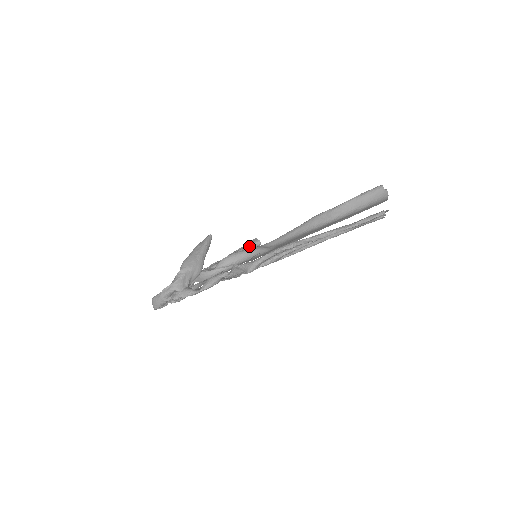
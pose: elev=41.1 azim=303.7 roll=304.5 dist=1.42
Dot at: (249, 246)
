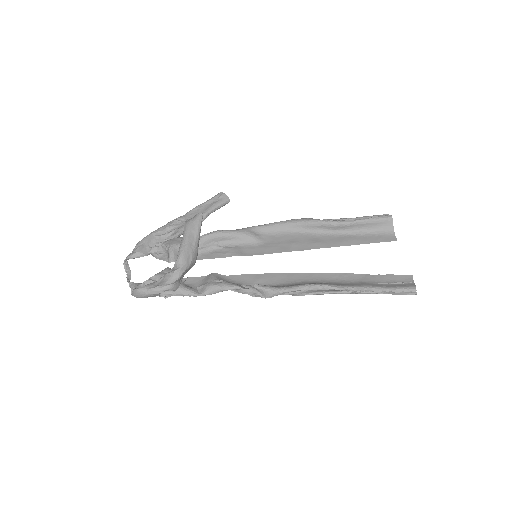
Dot at: (219, 205)
